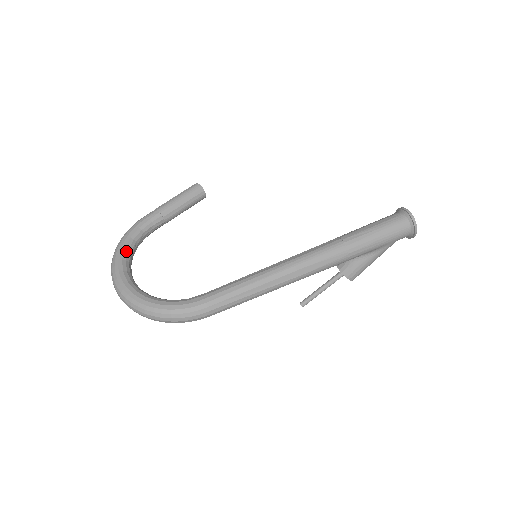
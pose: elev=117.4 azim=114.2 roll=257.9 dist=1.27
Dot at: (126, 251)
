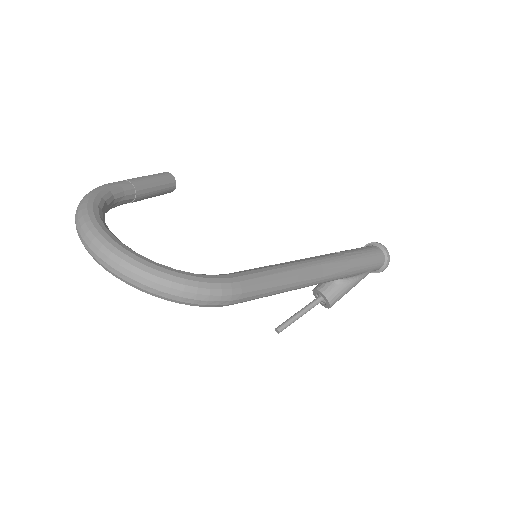
Dot at: (100, 209)
